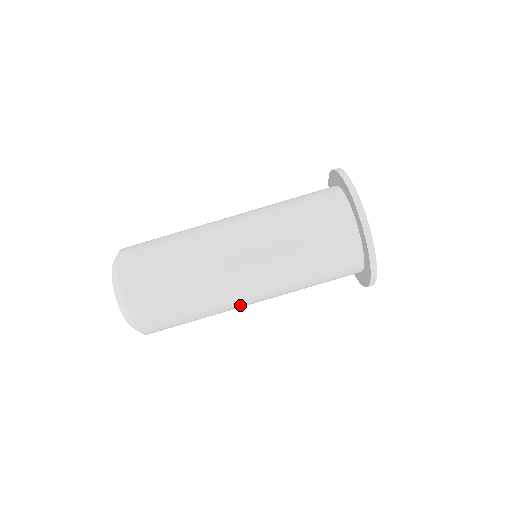
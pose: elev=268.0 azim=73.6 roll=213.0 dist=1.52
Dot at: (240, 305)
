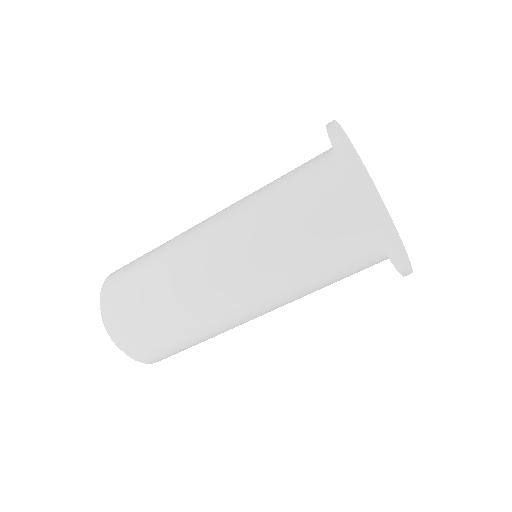
Dot at: occluded
